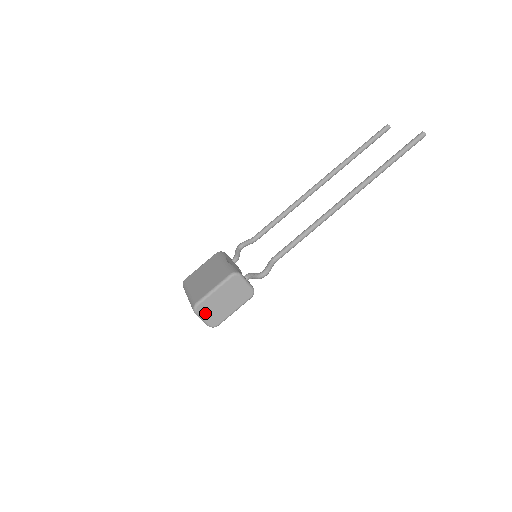
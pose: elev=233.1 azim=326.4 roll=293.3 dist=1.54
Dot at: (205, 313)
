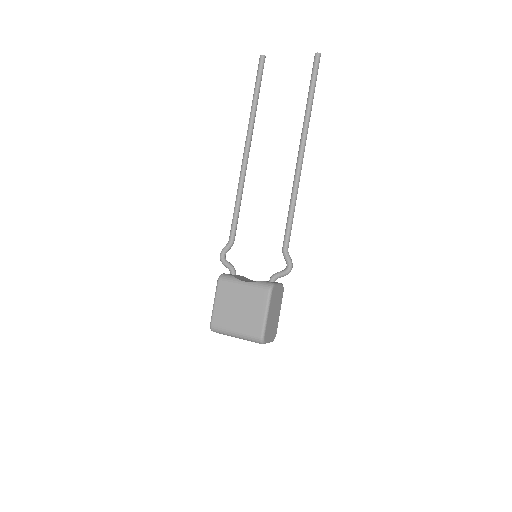
Dot at: (269, 336)
